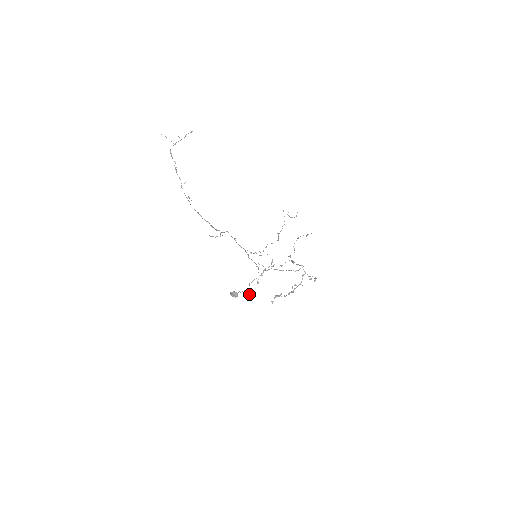
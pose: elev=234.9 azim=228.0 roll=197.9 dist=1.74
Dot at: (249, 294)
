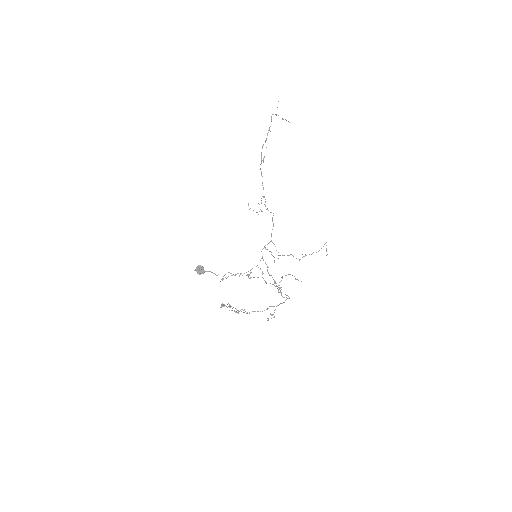
Dot at: (220, 281)
